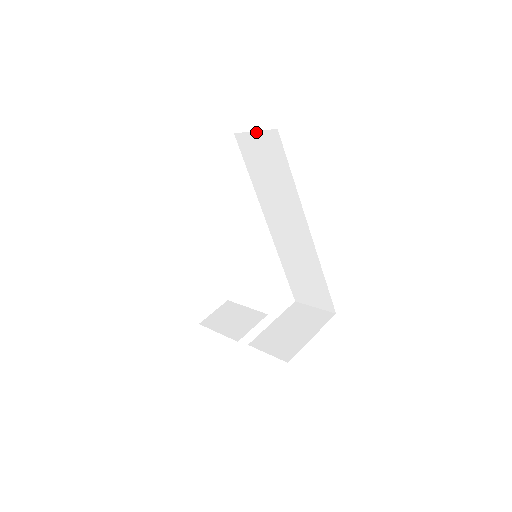
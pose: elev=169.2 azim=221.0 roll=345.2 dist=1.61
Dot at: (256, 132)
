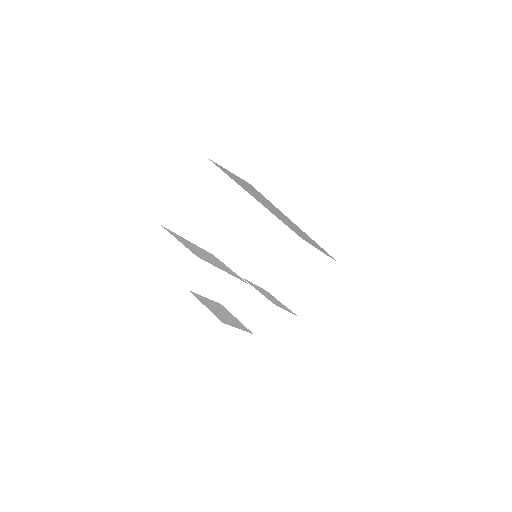
Dot at: (229, 171)
